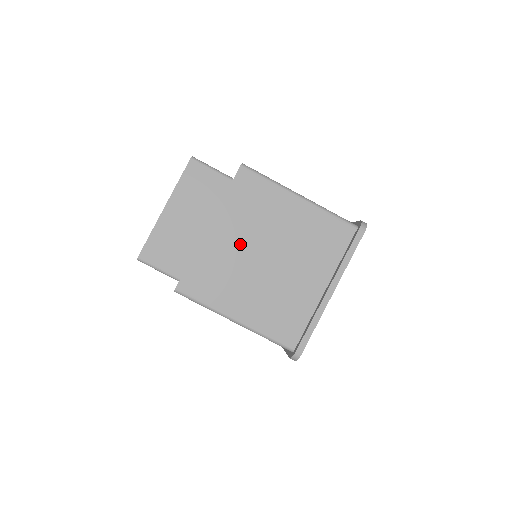
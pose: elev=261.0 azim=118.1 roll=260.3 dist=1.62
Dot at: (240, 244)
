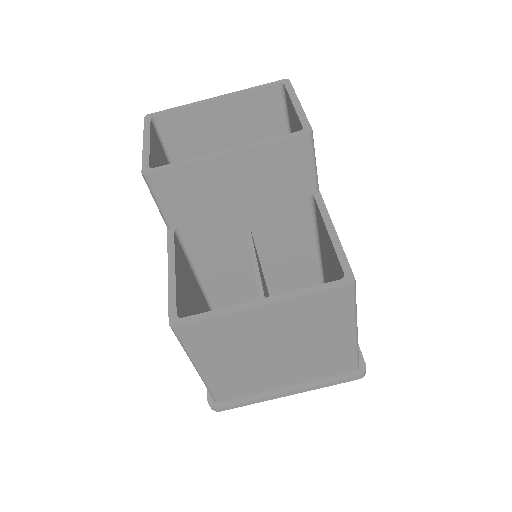
Dot at: (270, 332)
